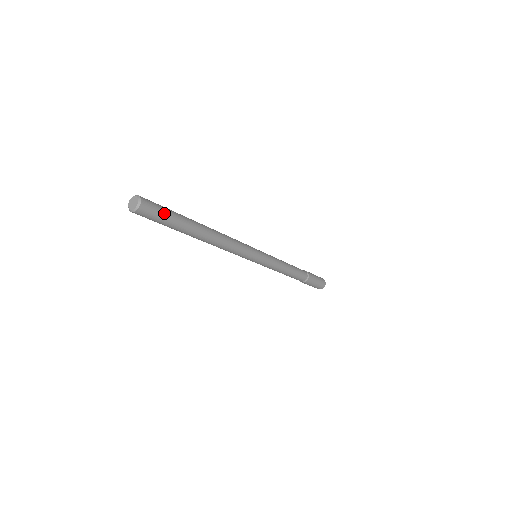
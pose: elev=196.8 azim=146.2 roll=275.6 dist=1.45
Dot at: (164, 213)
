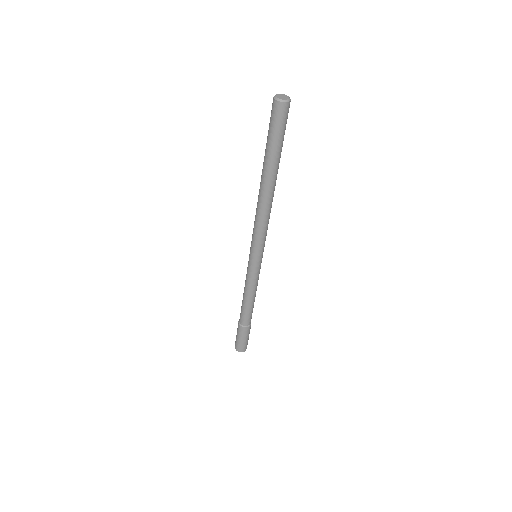
Dot at: occluded
